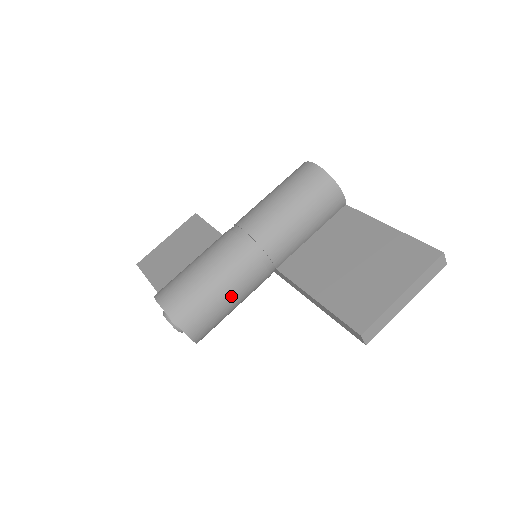
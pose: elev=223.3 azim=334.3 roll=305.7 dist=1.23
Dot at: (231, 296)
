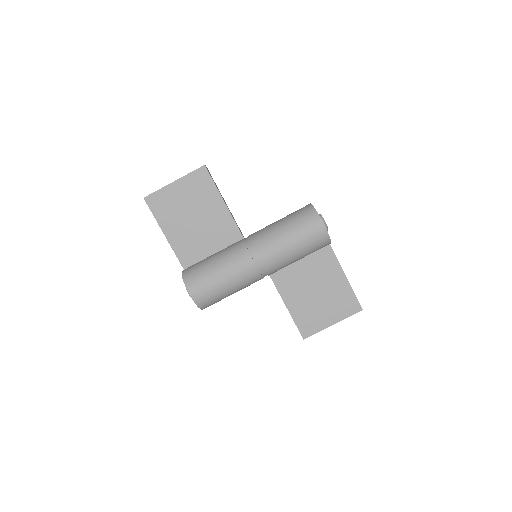
Dot at: occluded
